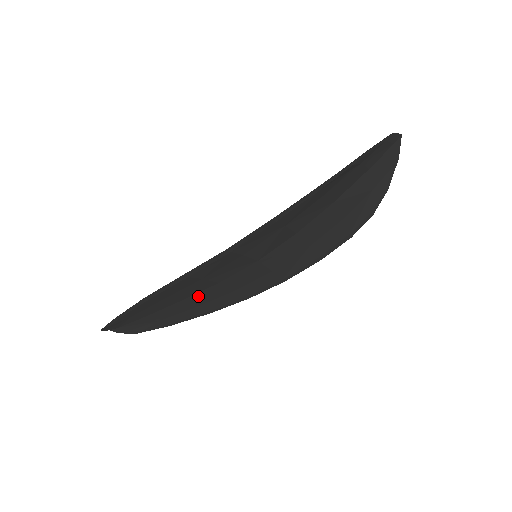
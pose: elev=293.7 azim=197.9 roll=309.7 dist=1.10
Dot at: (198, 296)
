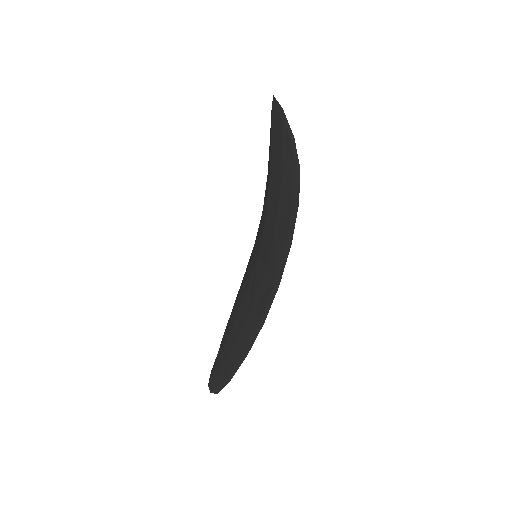
Dot at: occluded
